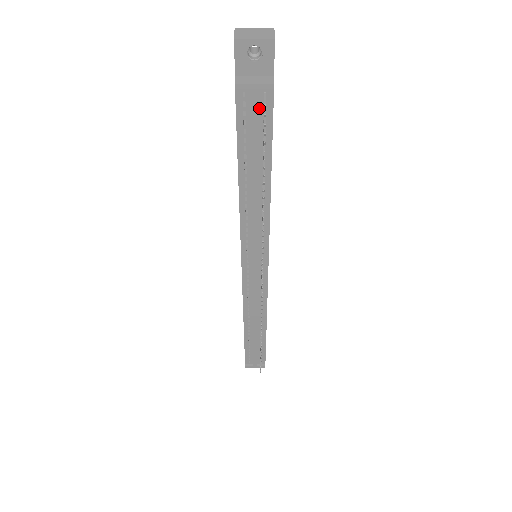
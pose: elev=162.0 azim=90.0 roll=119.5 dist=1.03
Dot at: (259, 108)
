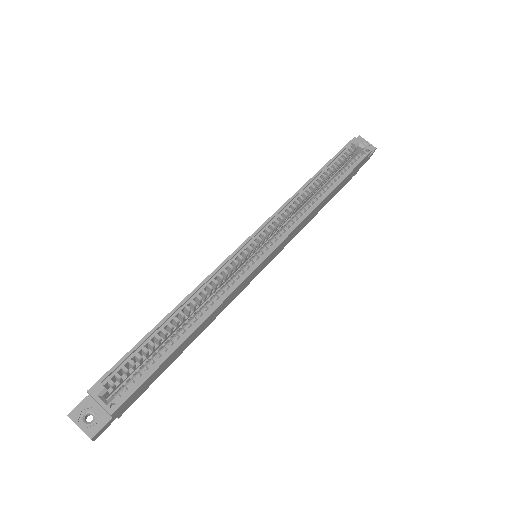
Dot at: occluded
